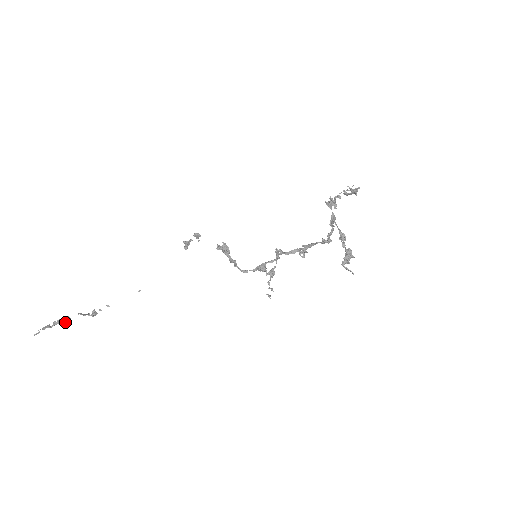
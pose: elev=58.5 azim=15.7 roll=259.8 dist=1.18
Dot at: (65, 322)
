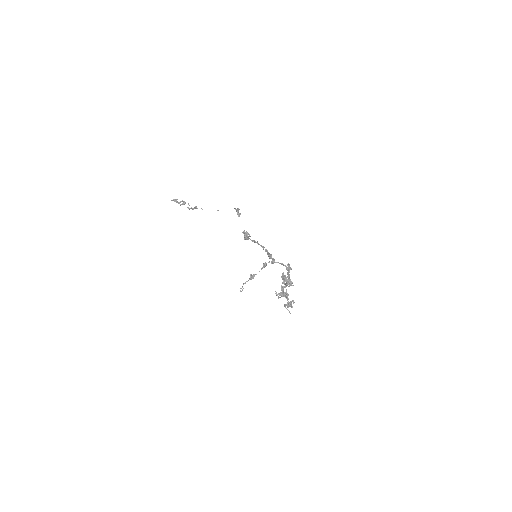
Dot at: (183, 204)
